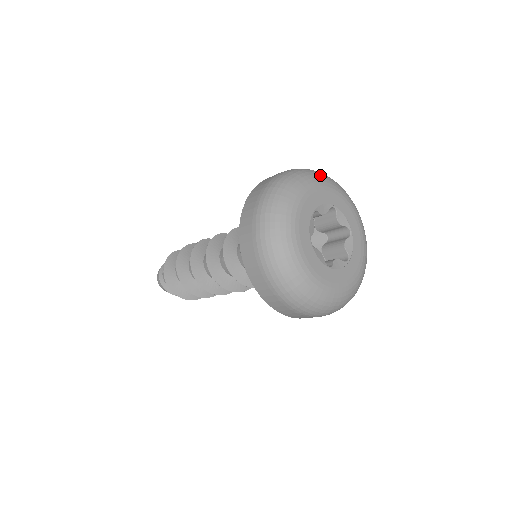
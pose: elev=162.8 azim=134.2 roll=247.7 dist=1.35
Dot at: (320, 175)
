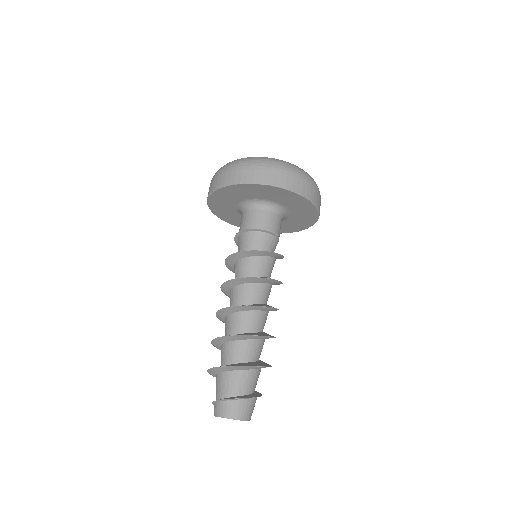
Dot at: occluded
